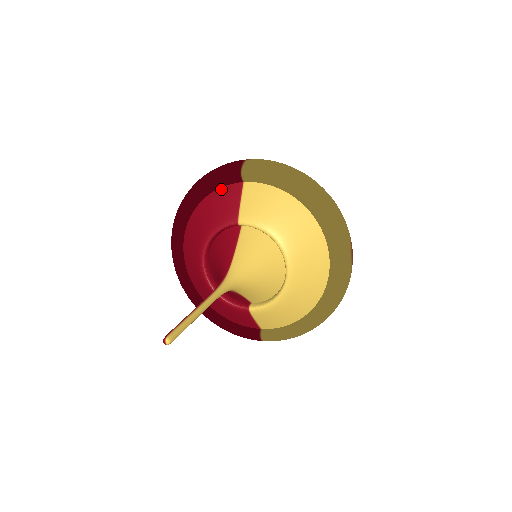
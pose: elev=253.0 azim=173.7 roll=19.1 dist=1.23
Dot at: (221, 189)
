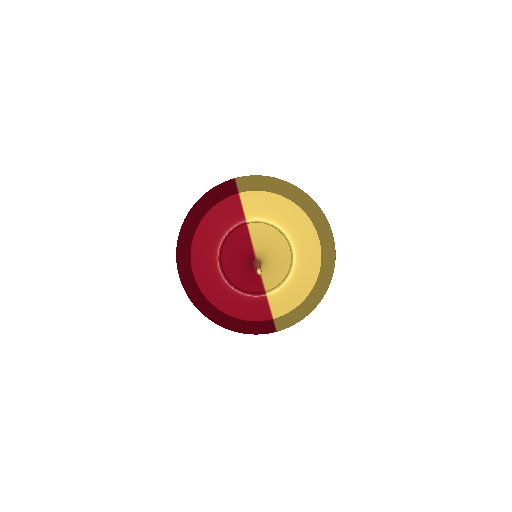
Dot at: (220, 202)
